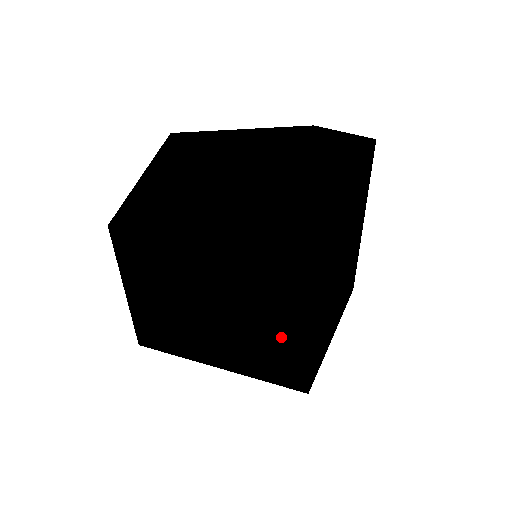
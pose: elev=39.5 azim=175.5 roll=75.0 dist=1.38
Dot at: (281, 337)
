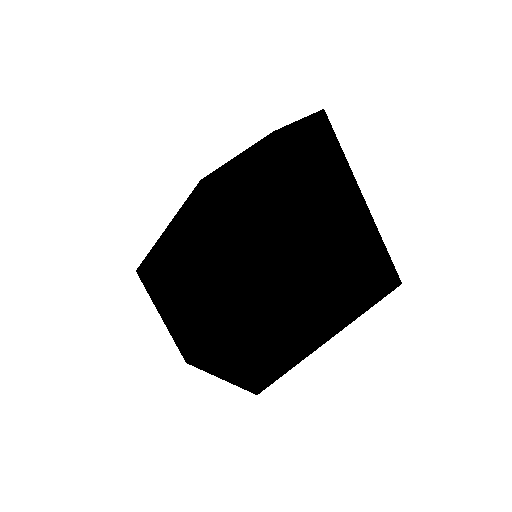
Dot at: occluded
